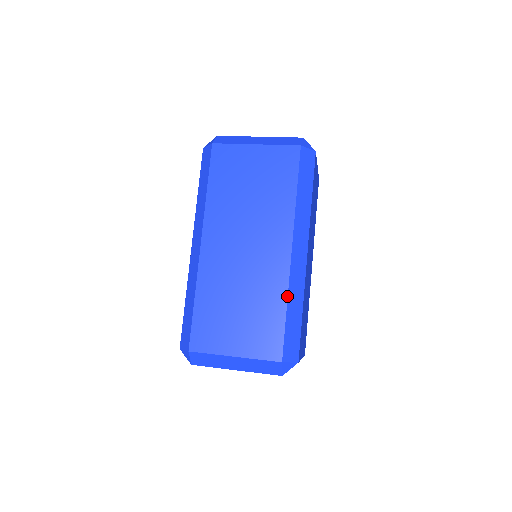
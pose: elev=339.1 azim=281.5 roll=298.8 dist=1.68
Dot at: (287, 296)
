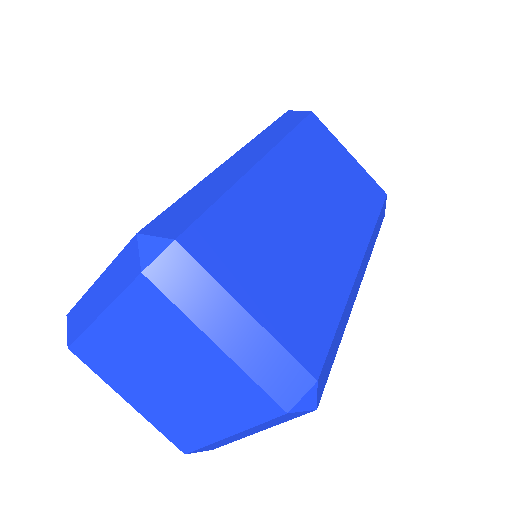
Dot at: (201, 181)
